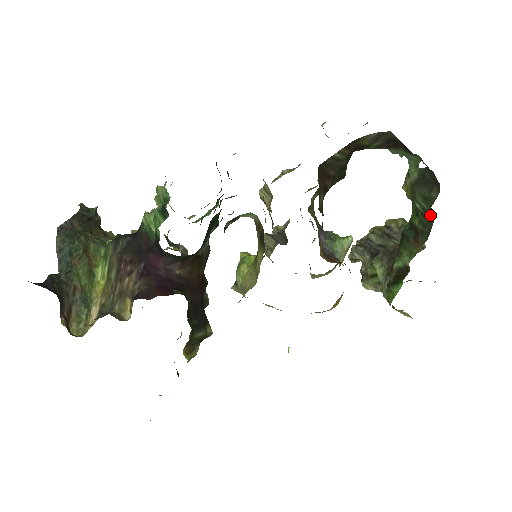
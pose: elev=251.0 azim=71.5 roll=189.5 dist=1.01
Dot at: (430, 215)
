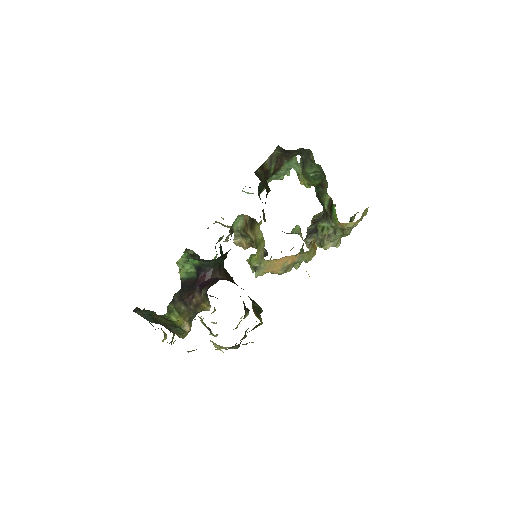
Dot at: (318, 169)
